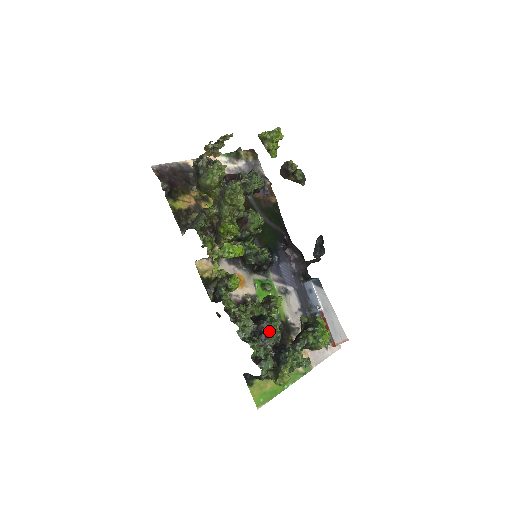
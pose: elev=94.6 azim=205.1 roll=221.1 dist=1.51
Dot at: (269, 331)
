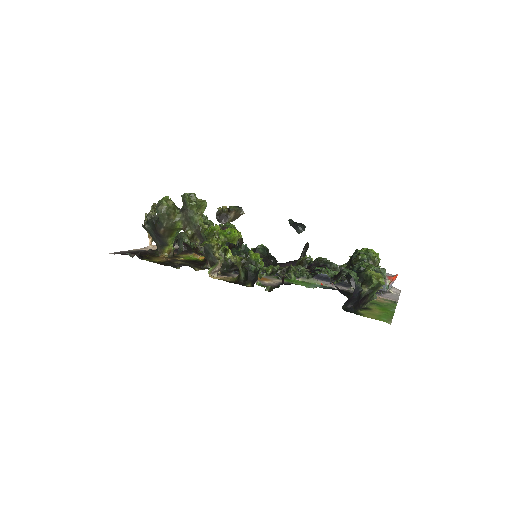
Dot at: occluded
